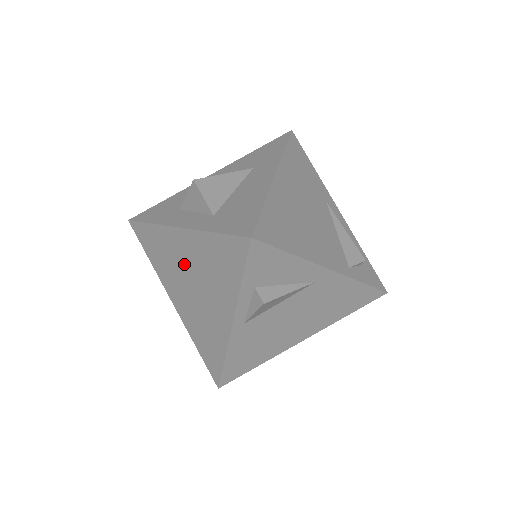
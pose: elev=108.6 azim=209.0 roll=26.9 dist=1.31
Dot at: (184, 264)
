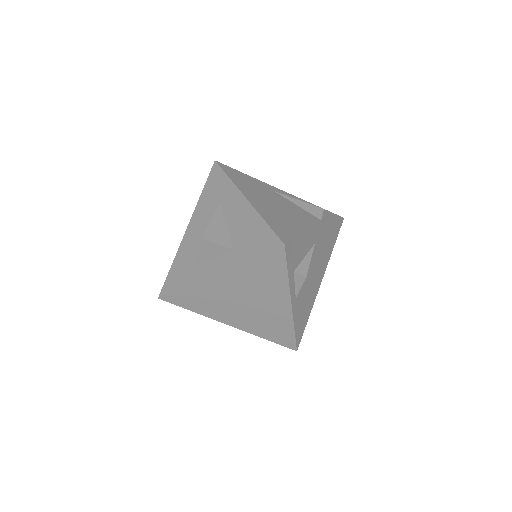
Dot at: (231, 294)
